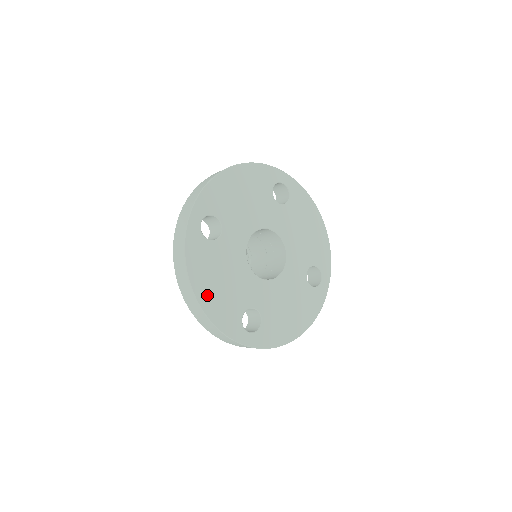
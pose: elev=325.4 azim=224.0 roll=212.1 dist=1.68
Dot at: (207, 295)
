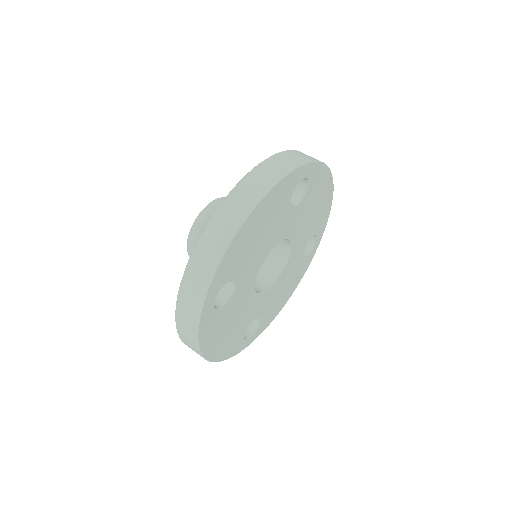
Dot at: (217, 349)
